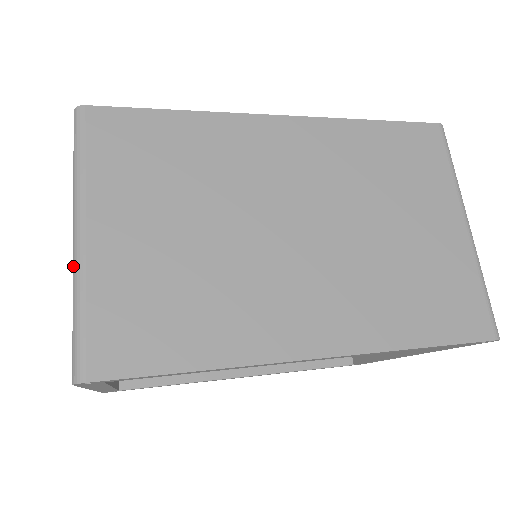
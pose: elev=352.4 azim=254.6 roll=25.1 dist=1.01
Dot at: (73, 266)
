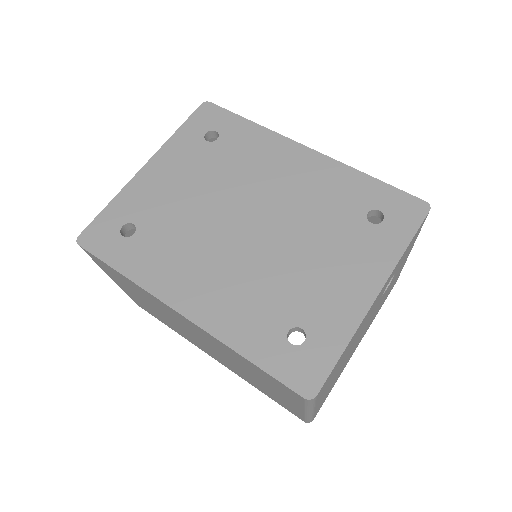
Dot at: occluded
